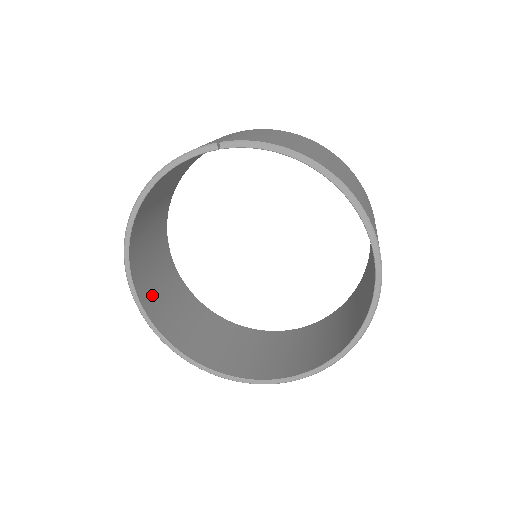
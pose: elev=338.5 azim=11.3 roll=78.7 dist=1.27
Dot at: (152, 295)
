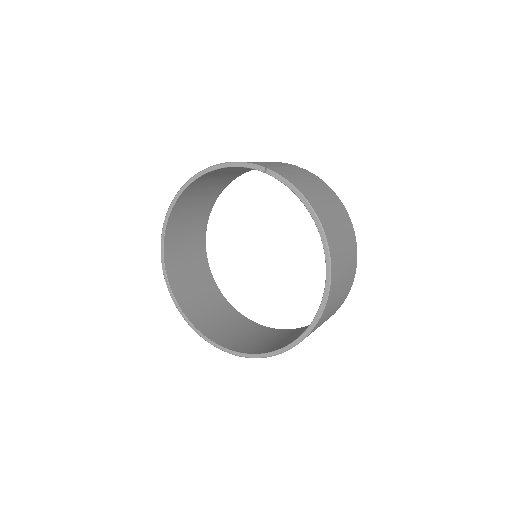
Dot at: (176, 239)
